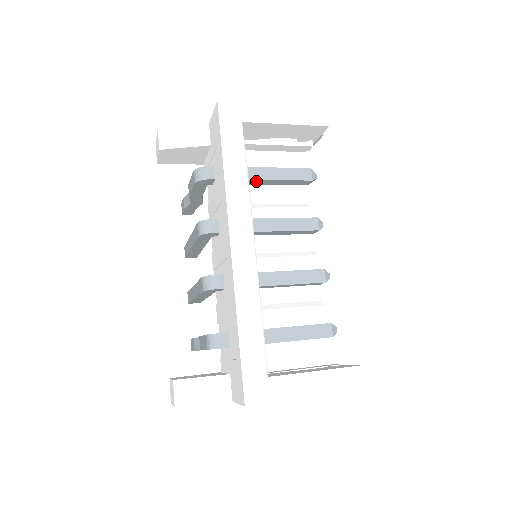
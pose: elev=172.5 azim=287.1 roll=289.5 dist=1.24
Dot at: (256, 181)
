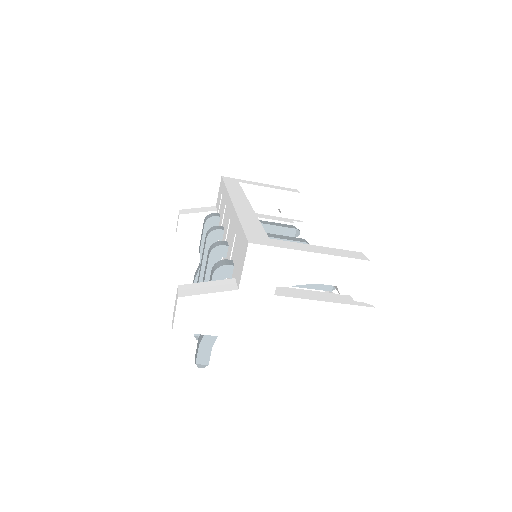
Dot at: occluded
